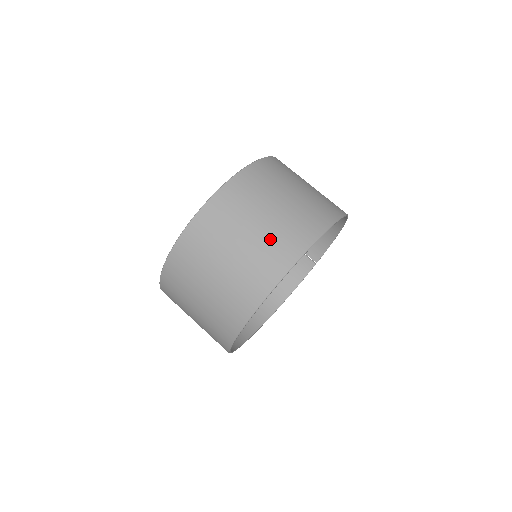
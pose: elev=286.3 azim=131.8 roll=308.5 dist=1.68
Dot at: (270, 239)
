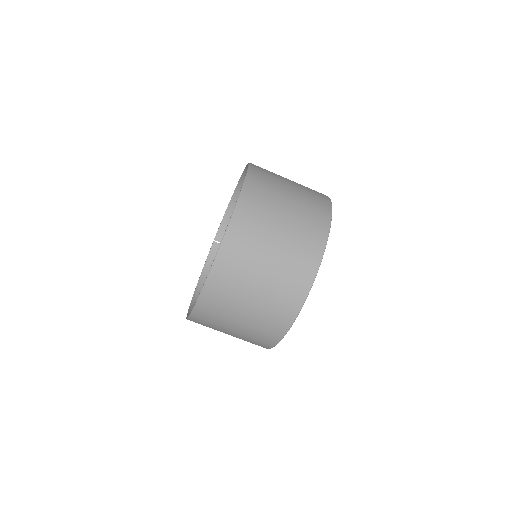
Dot at: (304, 210)
